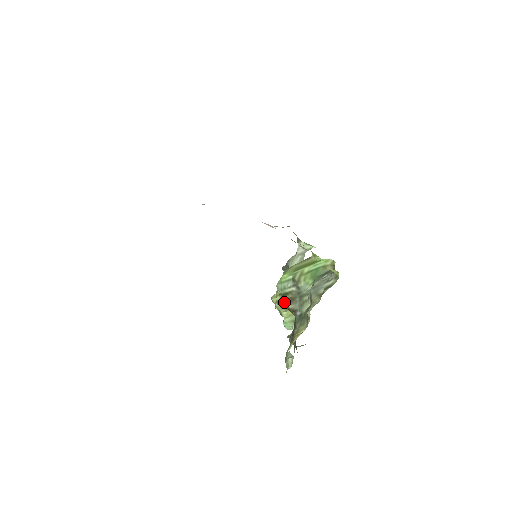
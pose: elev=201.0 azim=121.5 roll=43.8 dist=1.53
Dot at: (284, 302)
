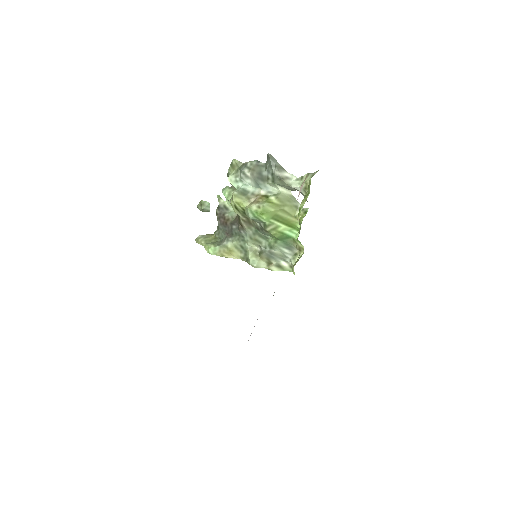
Dot at: (241, 215)
